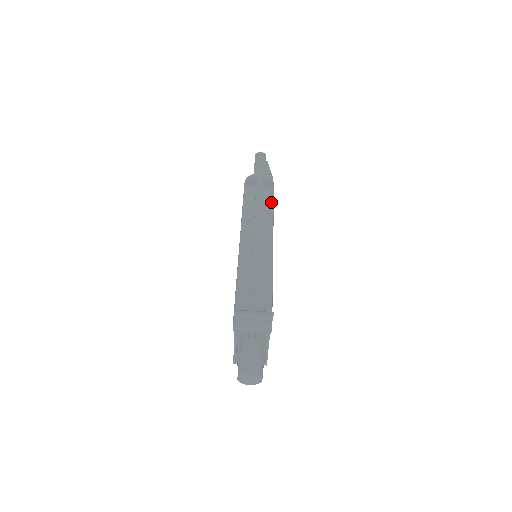
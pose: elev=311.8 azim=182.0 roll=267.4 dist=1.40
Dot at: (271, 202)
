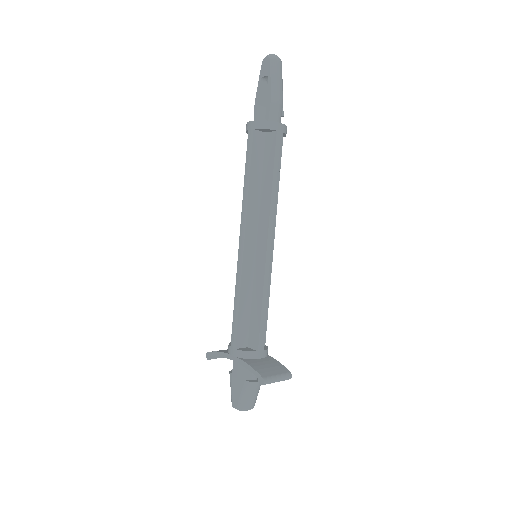
Dot at: occluded
